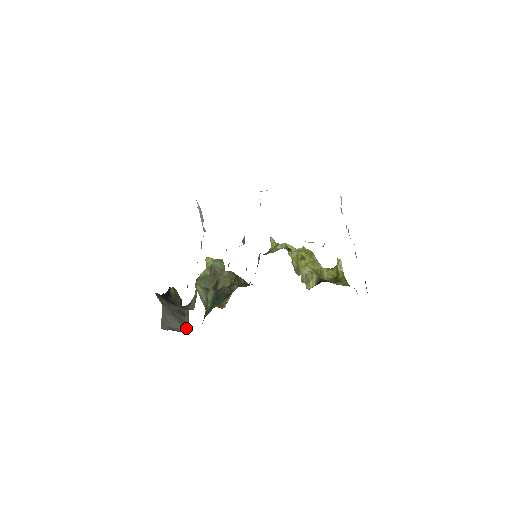
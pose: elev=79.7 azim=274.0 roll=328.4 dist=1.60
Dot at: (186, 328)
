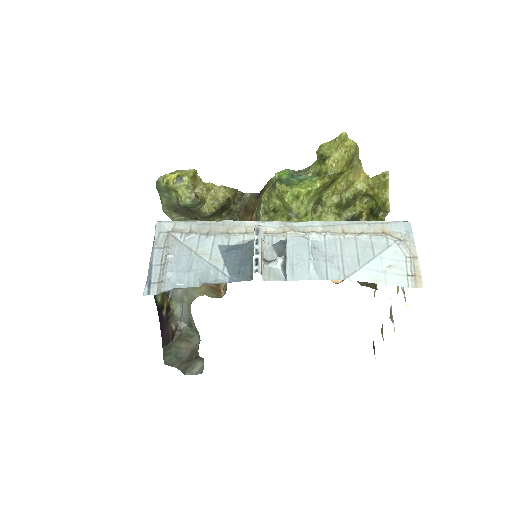
Dot at: (202, 359)
